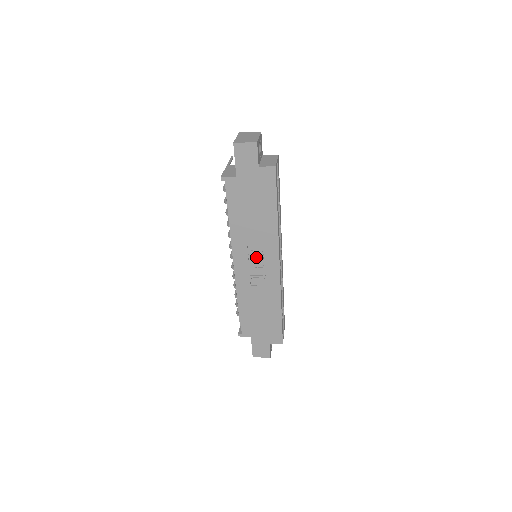
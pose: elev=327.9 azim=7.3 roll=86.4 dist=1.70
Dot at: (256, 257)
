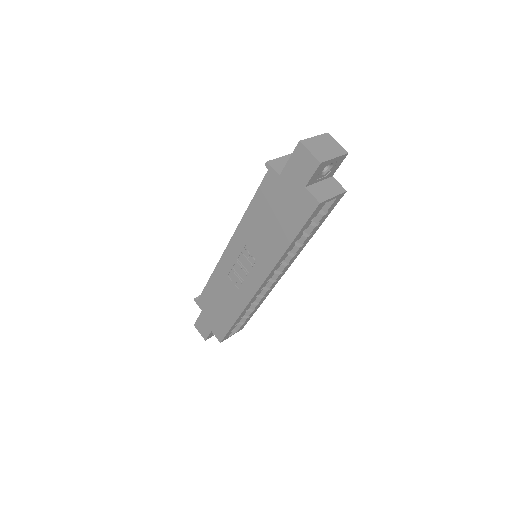
Dot at: (247, 259)
